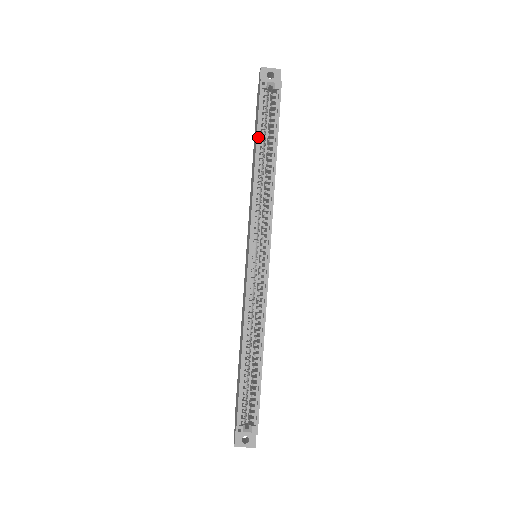
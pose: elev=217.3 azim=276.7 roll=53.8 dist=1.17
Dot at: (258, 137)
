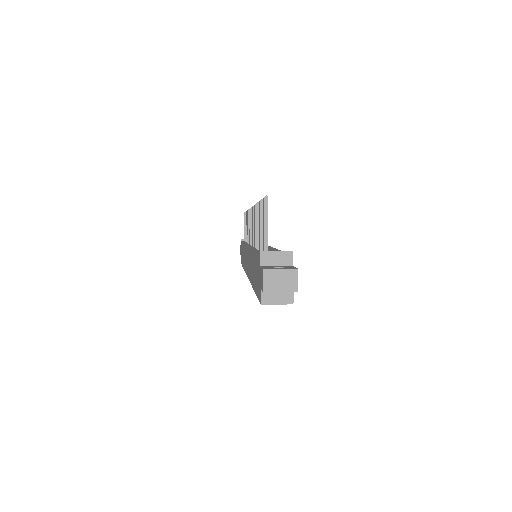
Dot at: occluded
